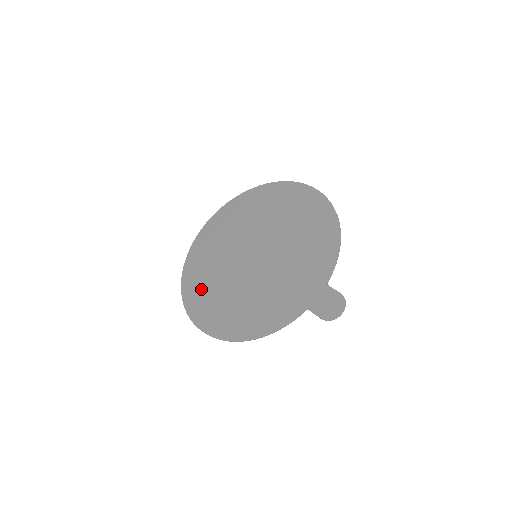
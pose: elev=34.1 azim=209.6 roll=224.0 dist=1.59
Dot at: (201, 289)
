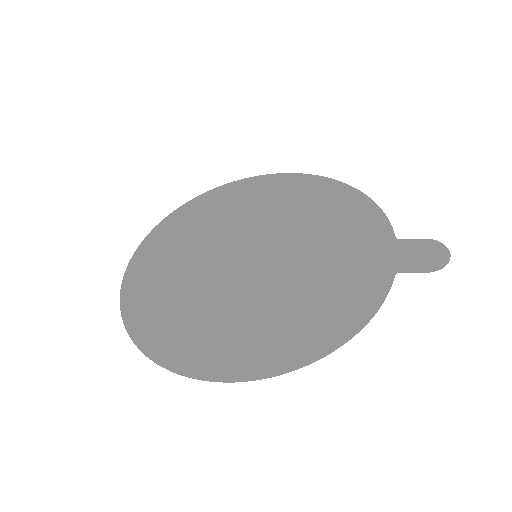
Dot at: (183, 329)
